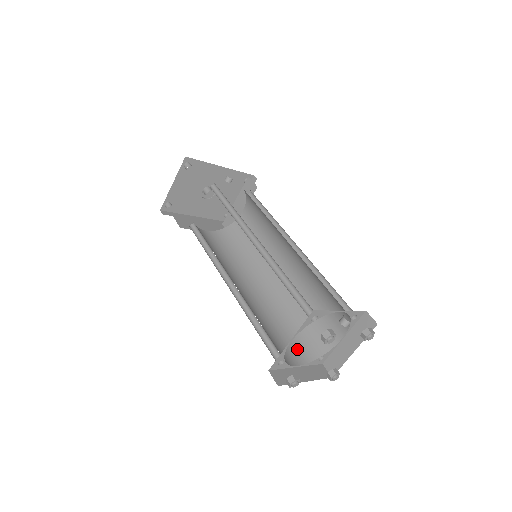
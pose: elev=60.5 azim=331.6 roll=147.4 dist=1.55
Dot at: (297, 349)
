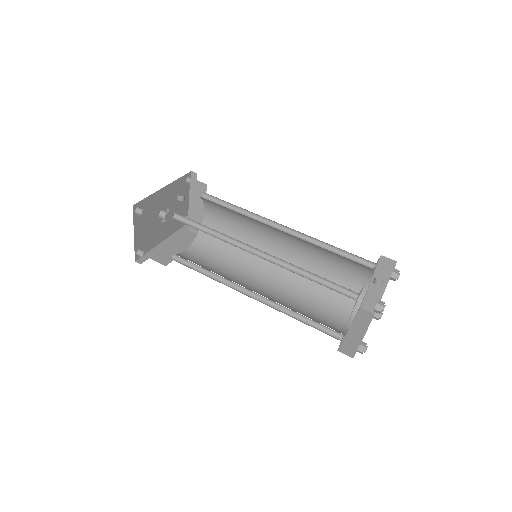
Dot at: (338, 312)
